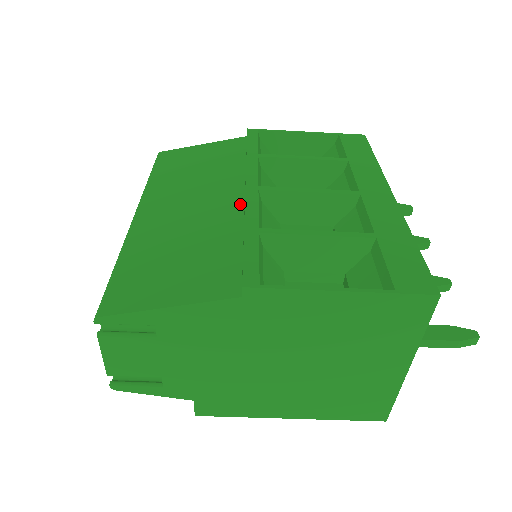
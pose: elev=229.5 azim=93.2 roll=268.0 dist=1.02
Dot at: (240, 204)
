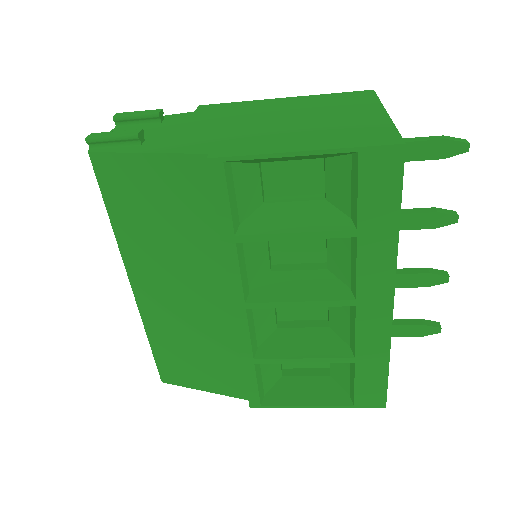
Dot at: (231, 311)
